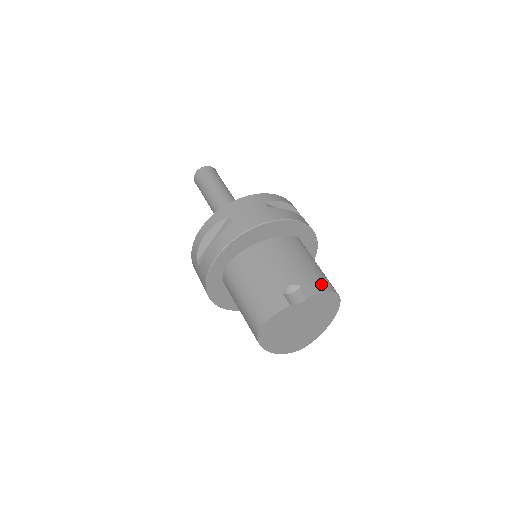
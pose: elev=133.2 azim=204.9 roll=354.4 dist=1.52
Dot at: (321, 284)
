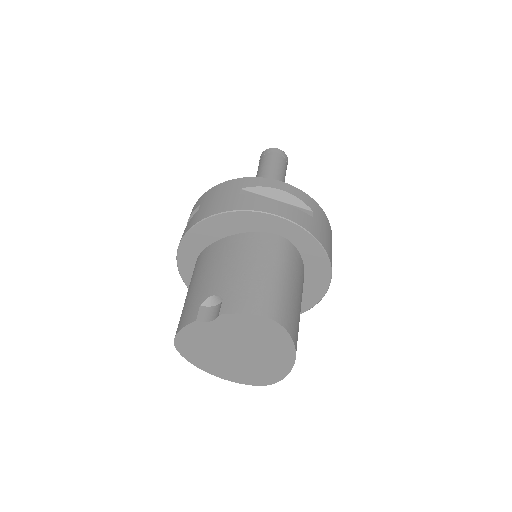
Dot at: (250, 301)
